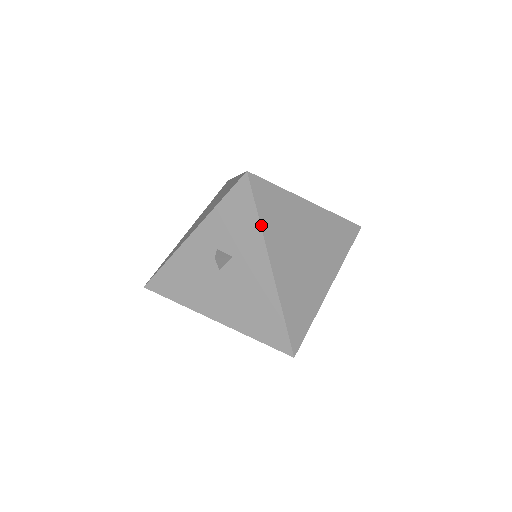
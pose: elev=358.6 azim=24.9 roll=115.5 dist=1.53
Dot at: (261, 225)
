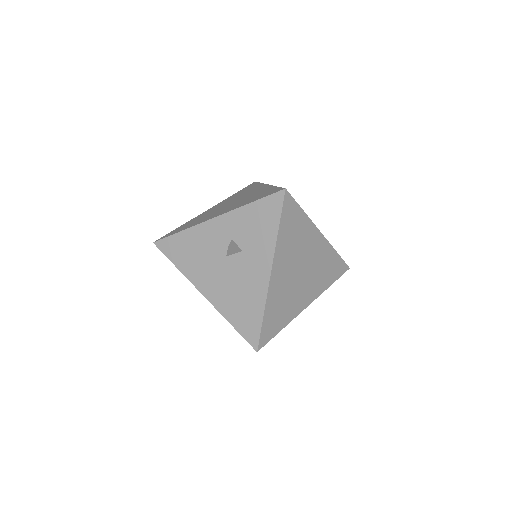
Dot at: (278, 236)
